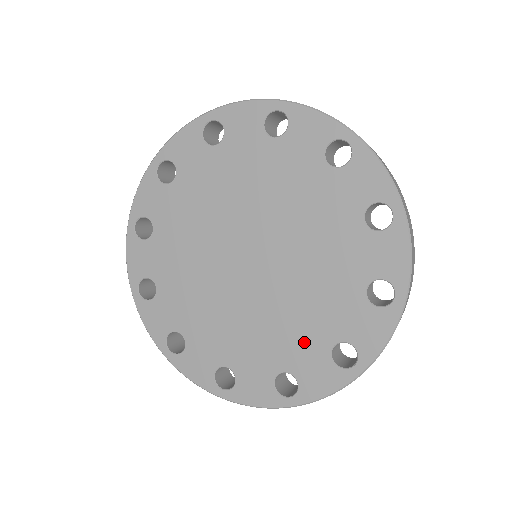
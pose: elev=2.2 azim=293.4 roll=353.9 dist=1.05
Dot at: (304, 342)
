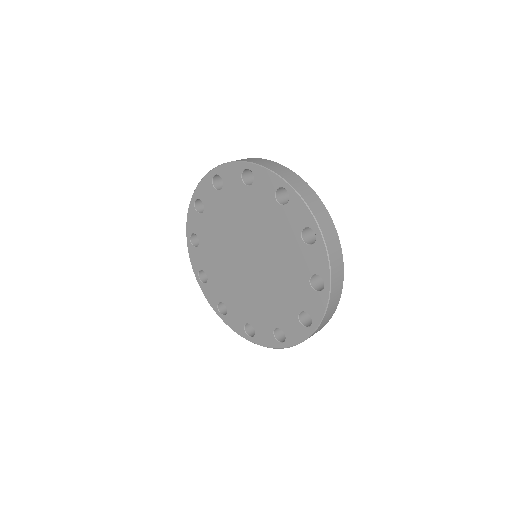
Dot at: (296, 256)
